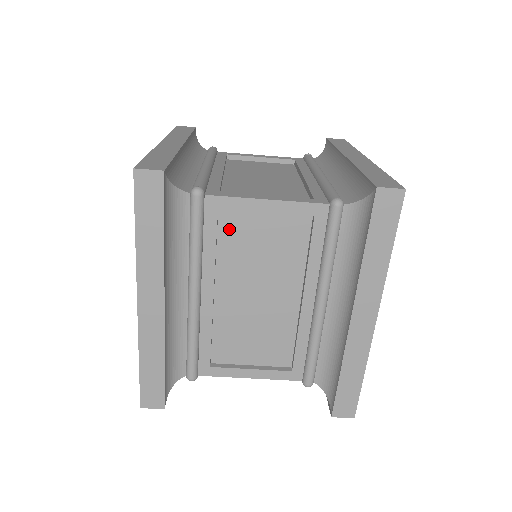
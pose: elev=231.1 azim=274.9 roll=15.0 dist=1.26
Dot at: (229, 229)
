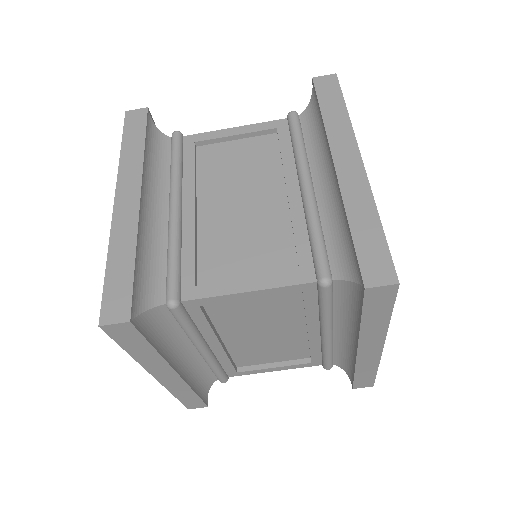
Dot at: (206, 159)
